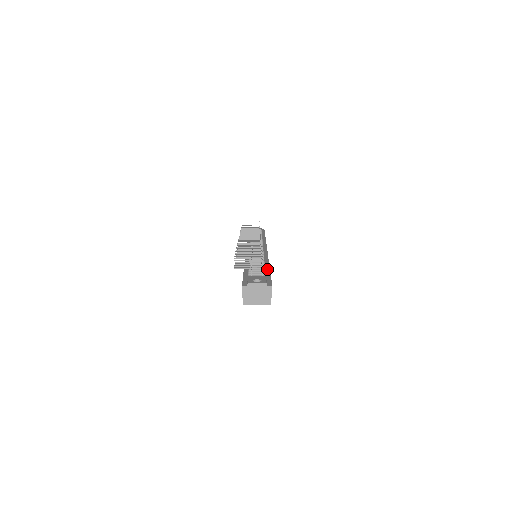
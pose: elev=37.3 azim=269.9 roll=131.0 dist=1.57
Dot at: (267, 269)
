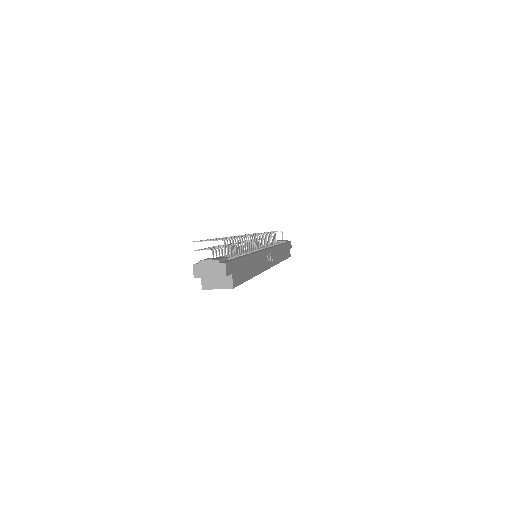
Dot at: (242, 256)
